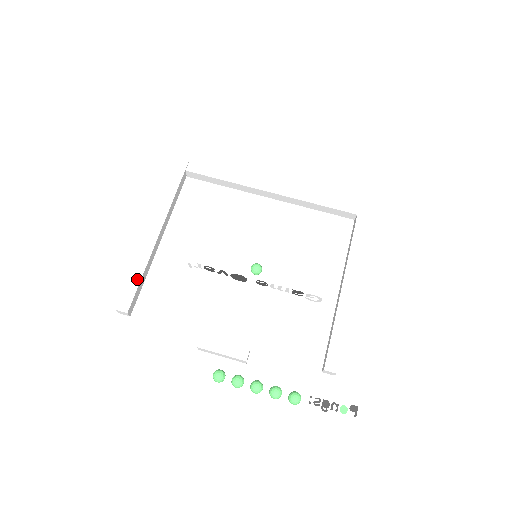
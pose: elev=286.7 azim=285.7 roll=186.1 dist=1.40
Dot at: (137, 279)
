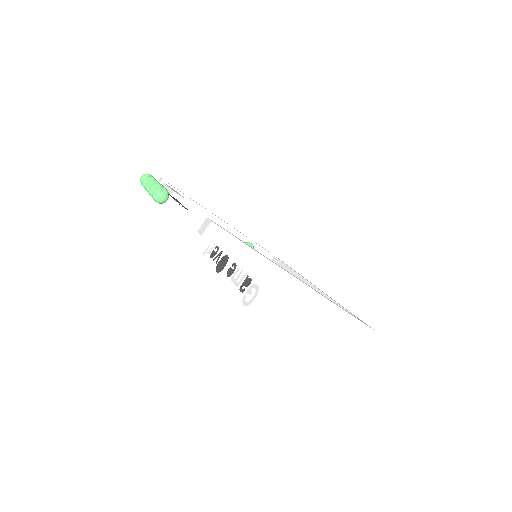
Dot at: occluded
